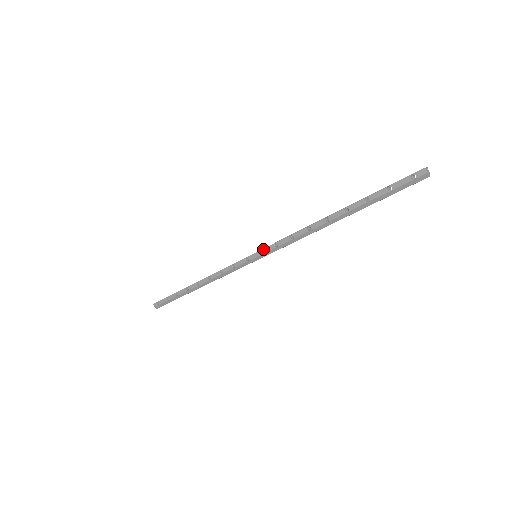
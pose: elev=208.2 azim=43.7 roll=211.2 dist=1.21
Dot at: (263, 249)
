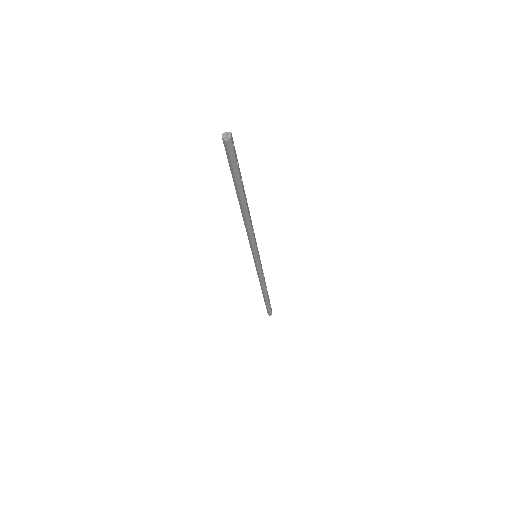
Dot at: occluded
